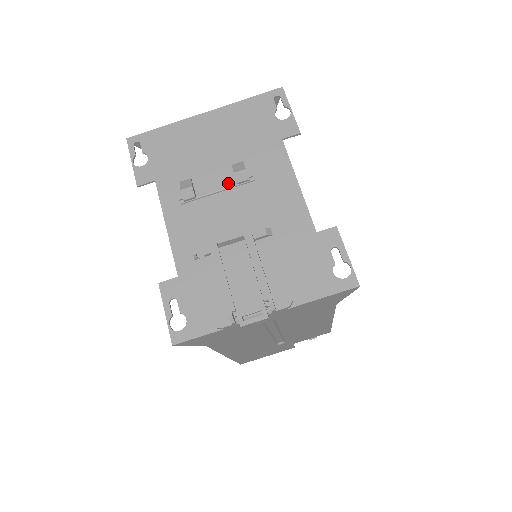
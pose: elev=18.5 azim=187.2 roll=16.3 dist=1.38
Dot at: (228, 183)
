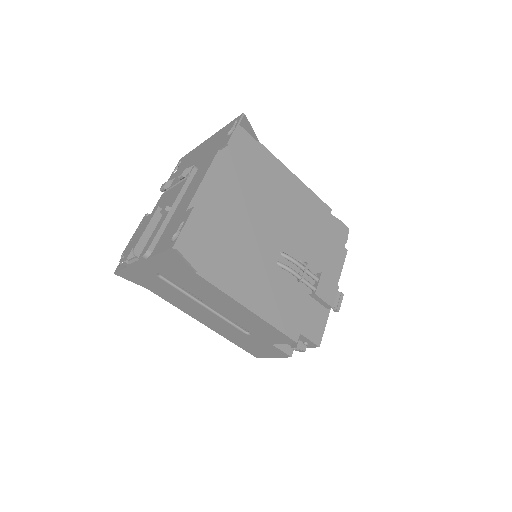
Dot at: (181, 180)
